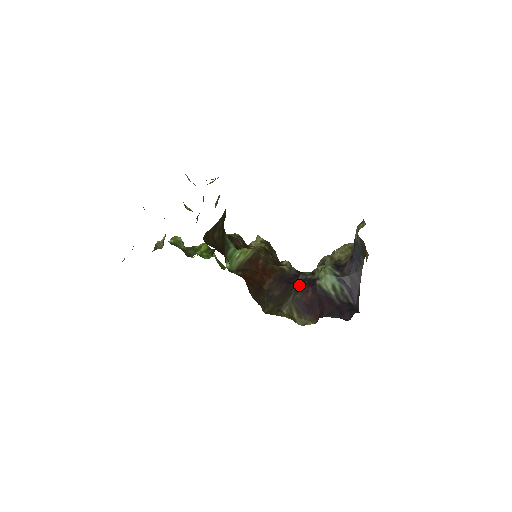
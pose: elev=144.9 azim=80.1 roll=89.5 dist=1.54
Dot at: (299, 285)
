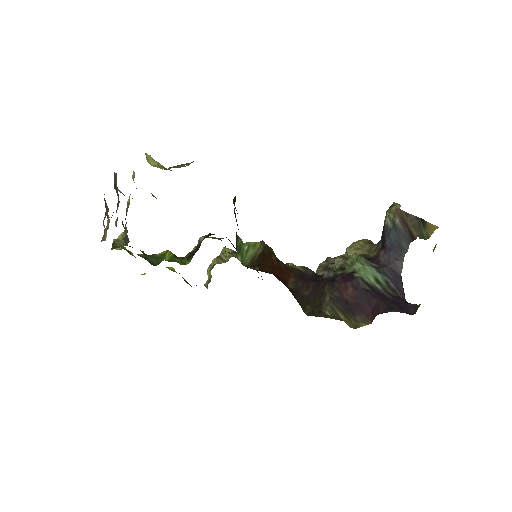
Dot at: (331, 282)
